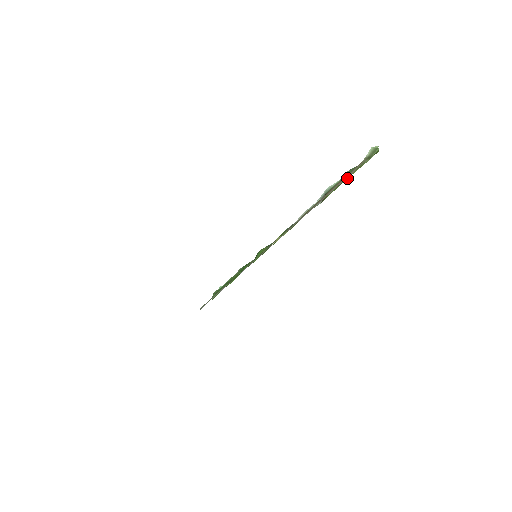
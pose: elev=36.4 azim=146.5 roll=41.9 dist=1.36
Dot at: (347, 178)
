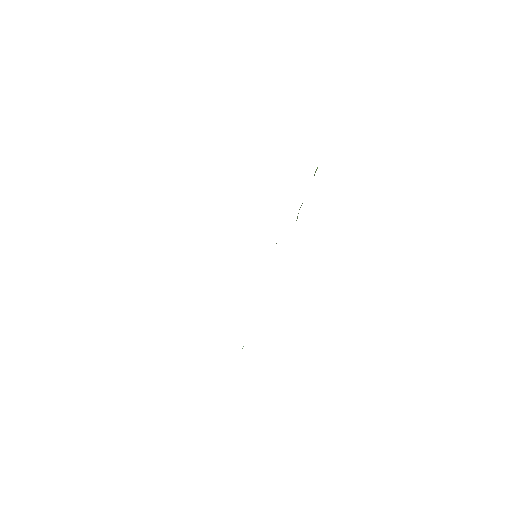
Dot at: occluded
